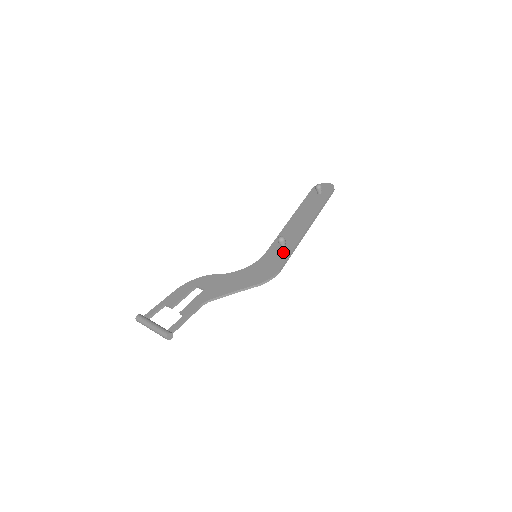
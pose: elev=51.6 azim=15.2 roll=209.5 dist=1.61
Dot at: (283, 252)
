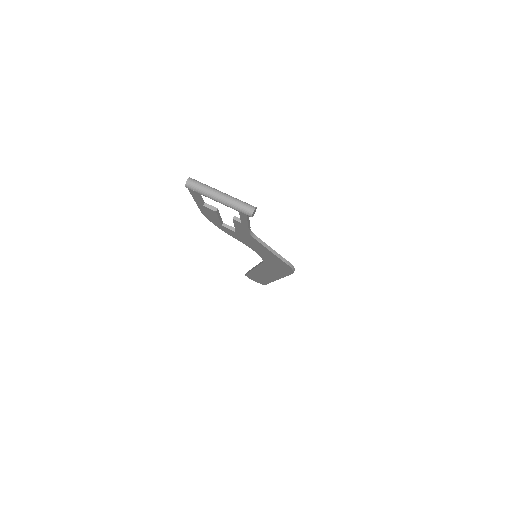
Dot at: occluded
